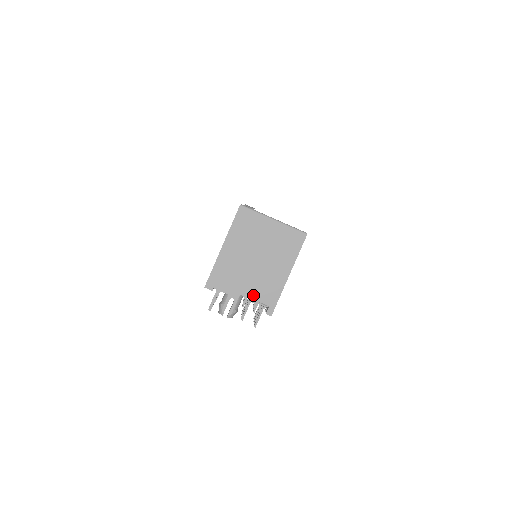
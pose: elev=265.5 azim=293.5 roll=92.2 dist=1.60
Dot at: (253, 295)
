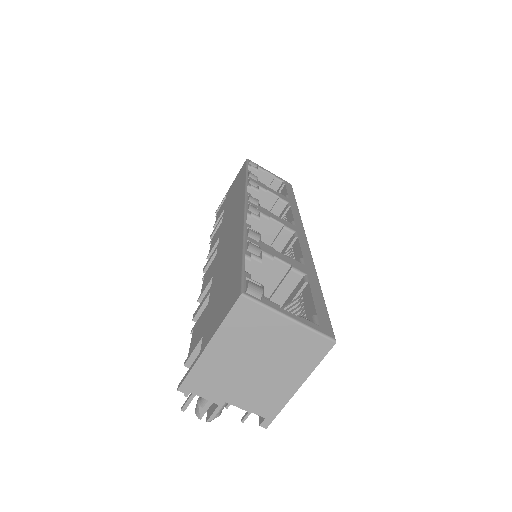
Dot at: (245, 405)
